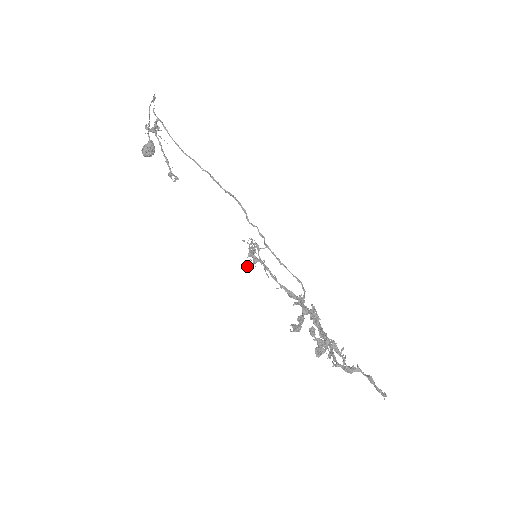
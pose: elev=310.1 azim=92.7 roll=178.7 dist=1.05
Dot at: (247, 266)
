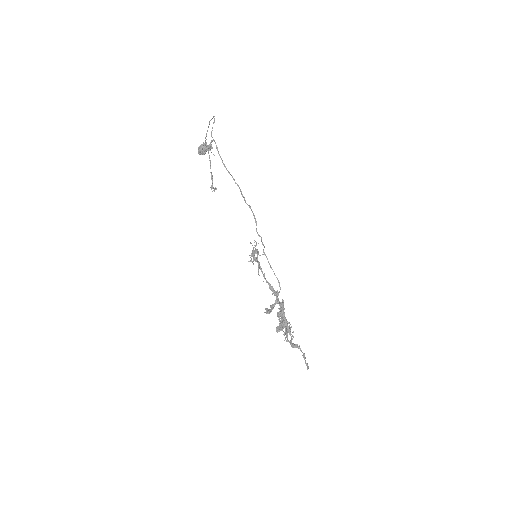
Dot at: occluded
